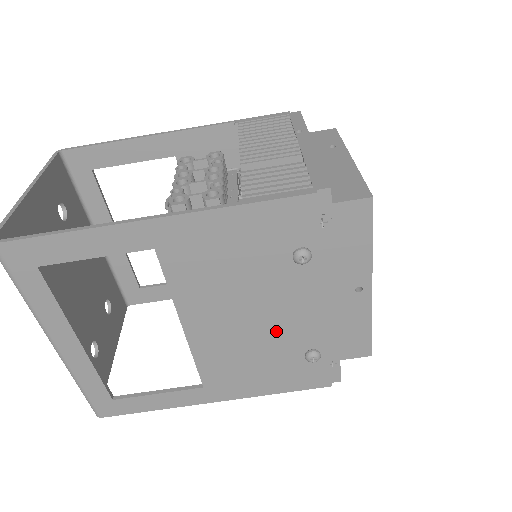
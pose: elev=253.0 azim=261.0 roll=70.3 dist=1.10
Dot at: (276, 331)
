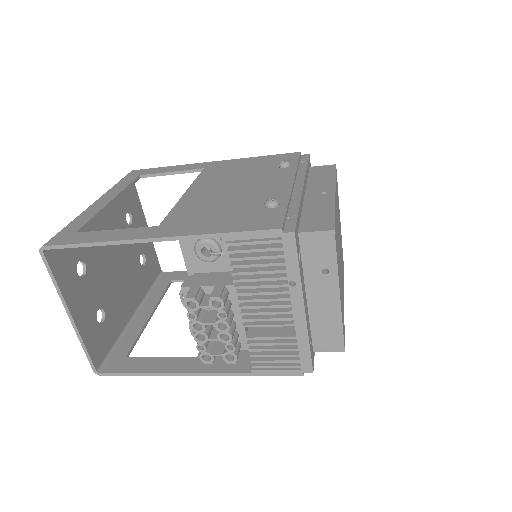
Dot at: occluded
